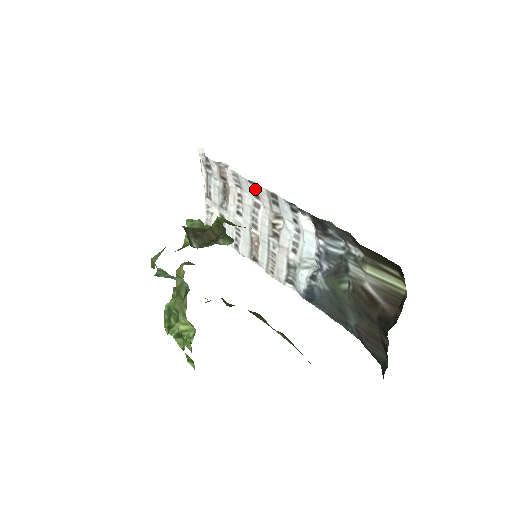
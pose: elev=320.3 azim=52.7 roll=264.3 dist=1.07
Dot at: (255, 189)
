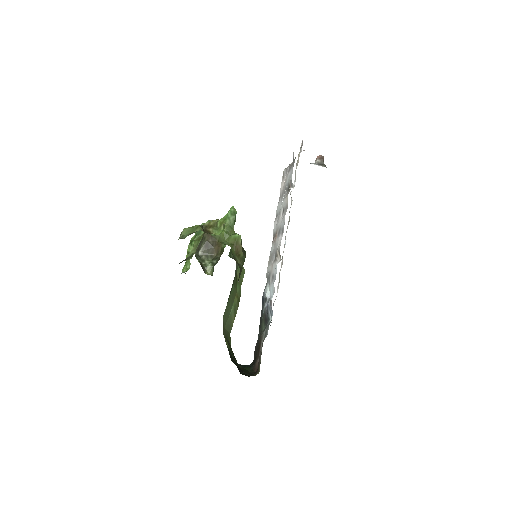
Dot at: occluded
